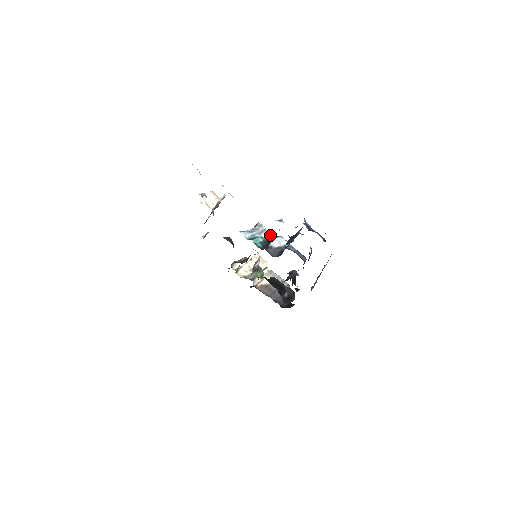
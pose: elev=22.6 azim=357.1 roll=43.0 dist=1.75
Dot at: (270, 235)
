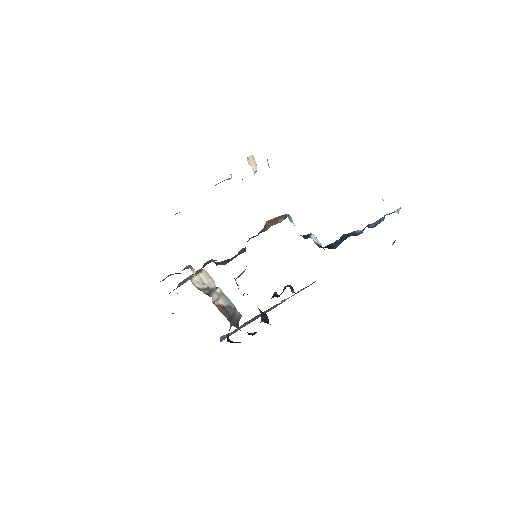
Dot at: occluded
